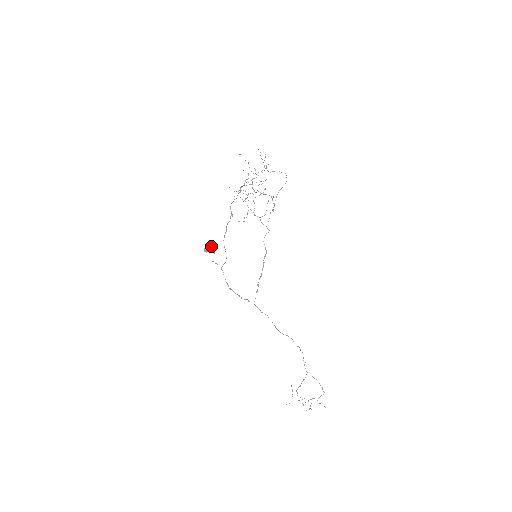
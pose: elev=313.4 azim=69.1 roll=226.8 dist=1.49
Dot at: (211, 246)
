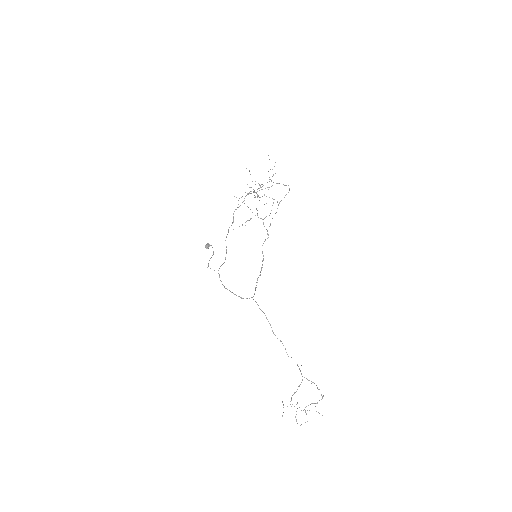
Dot at: occluded
